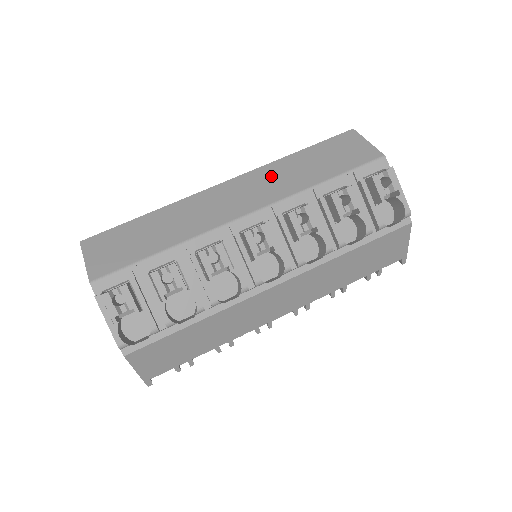
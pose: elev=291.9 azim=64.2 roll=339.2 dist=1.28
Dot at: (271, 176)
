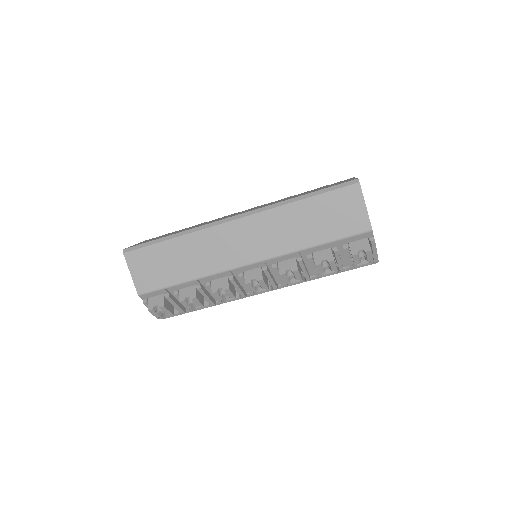
Dot at: (274, 225)
